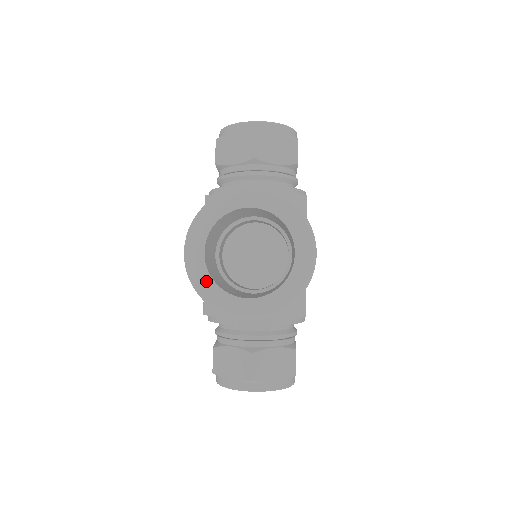
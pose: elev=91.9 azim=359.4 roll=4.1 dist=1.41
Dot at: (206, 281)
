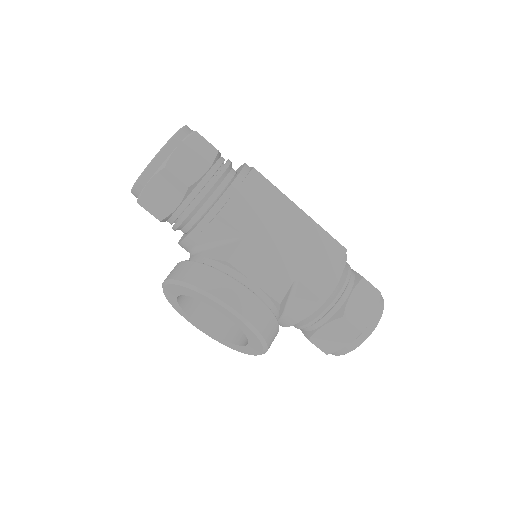
Dot at: (219, 339)
